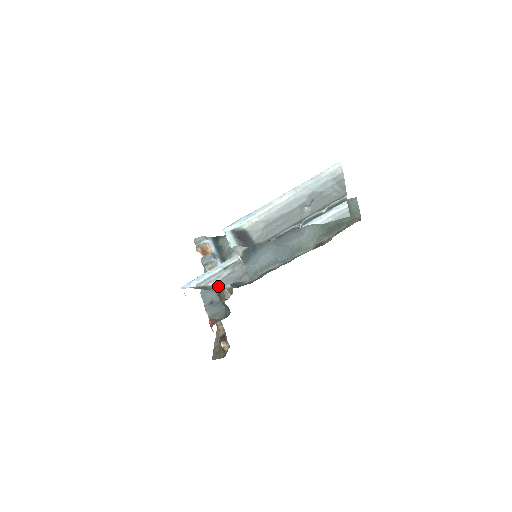
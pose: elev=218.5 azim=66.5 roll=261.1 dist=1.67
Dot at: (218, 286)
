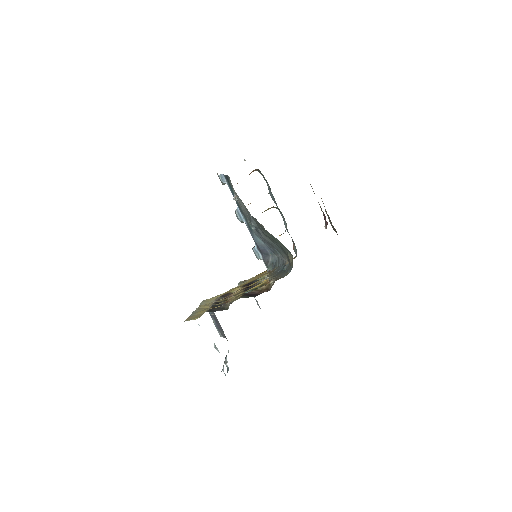
Dot at: occluded
